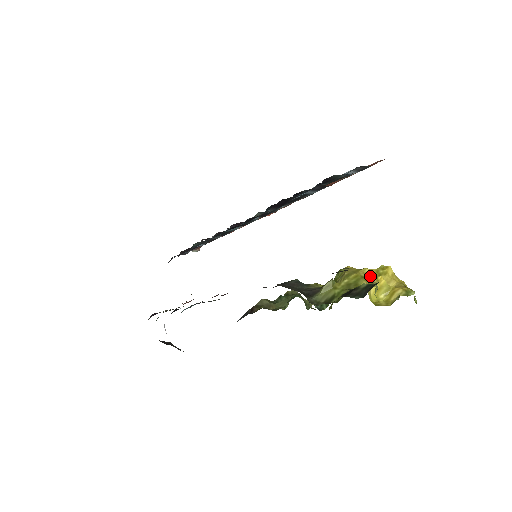
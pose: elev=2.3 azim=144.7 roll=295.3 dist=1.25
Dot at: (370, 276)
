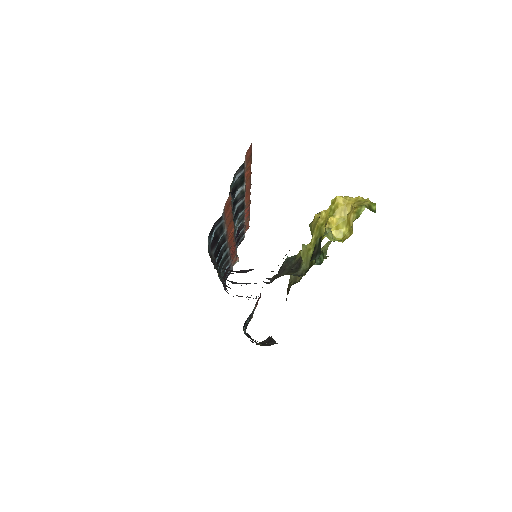
Dot at: (327, 219)
